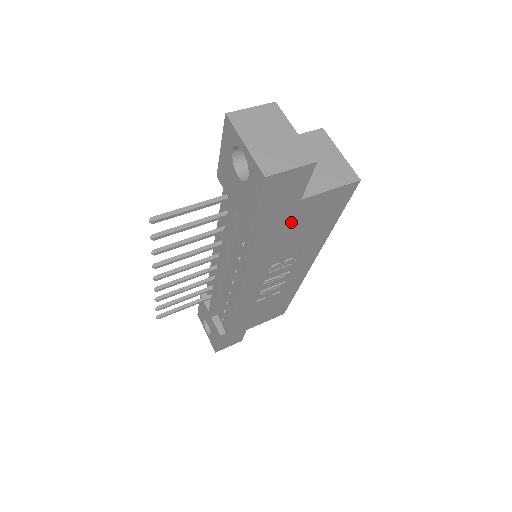
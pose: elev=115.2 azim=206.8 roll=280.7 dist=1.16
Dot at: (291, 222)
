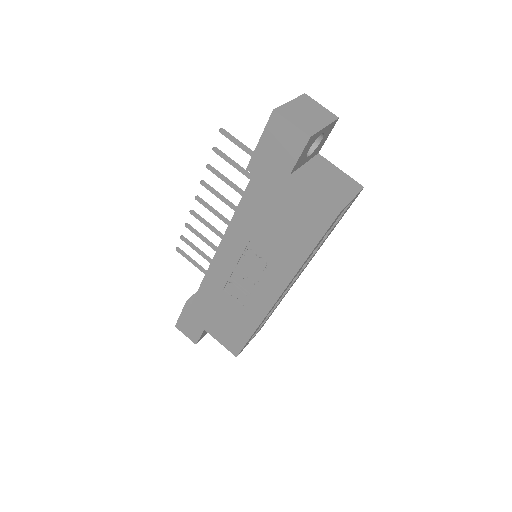
Dot at: (276, 198)
